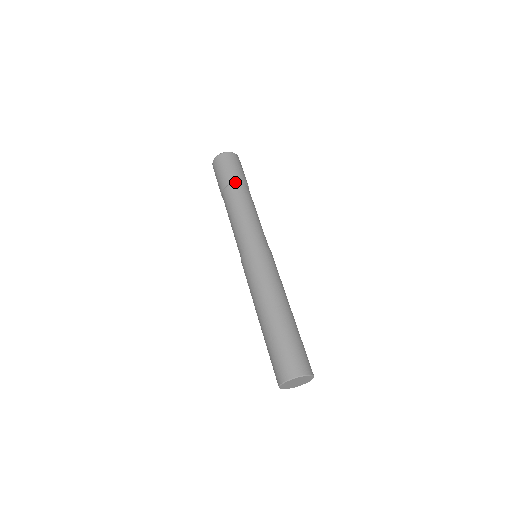
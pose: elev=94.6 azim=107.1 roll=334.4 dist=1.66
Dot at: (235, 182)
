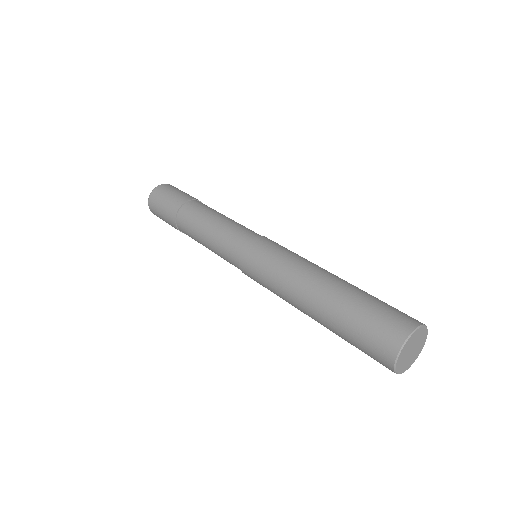
Dot at: (189, 200)
